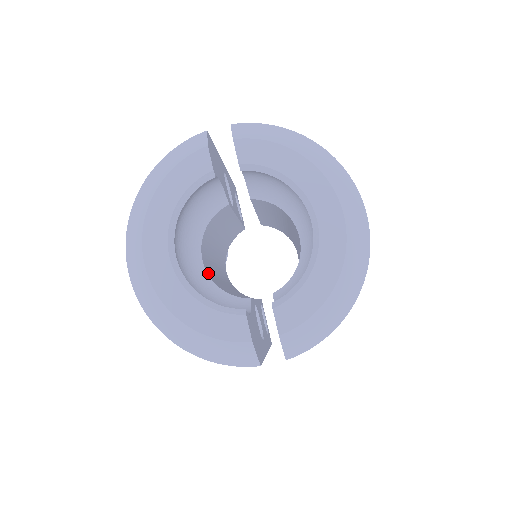
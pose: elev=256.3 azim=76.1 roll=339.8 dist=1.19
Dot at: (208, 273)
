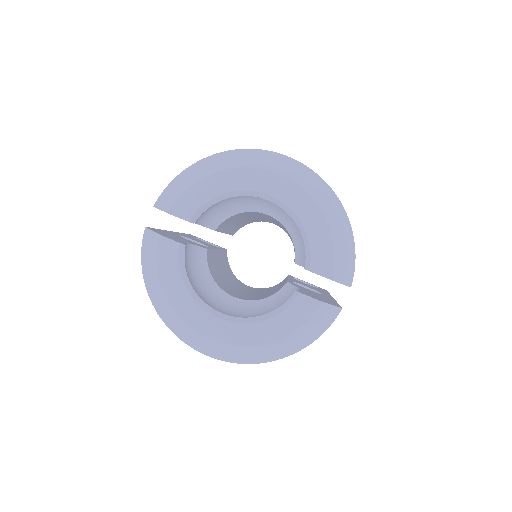
Dot at: (246, 300)
